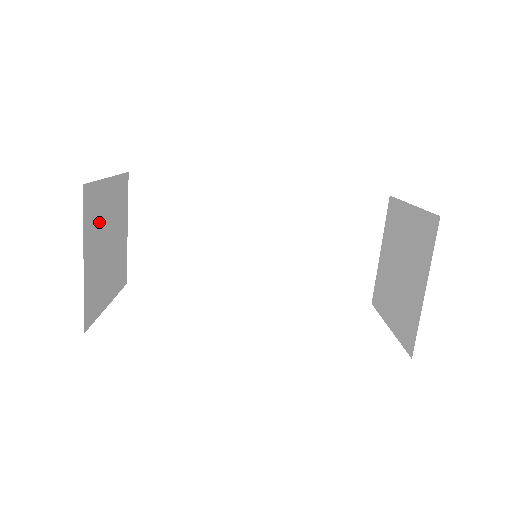
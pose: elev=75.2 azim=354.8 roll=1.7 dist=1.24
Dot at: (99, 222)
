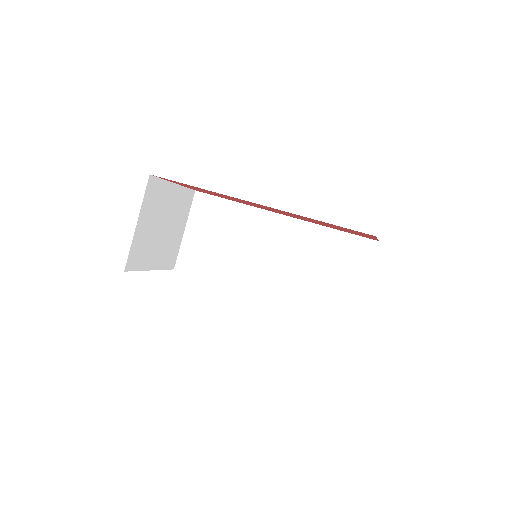
Dot at: (158, 207)
